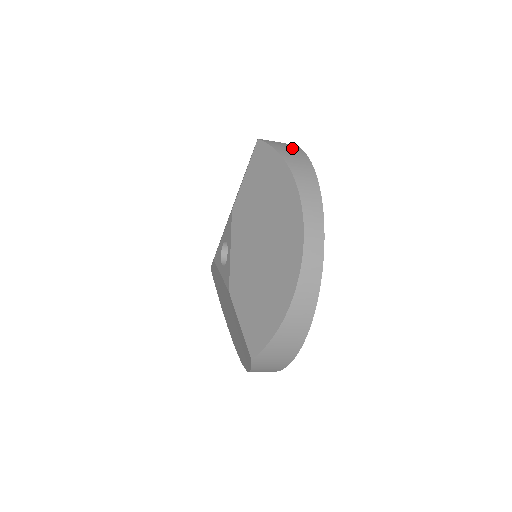
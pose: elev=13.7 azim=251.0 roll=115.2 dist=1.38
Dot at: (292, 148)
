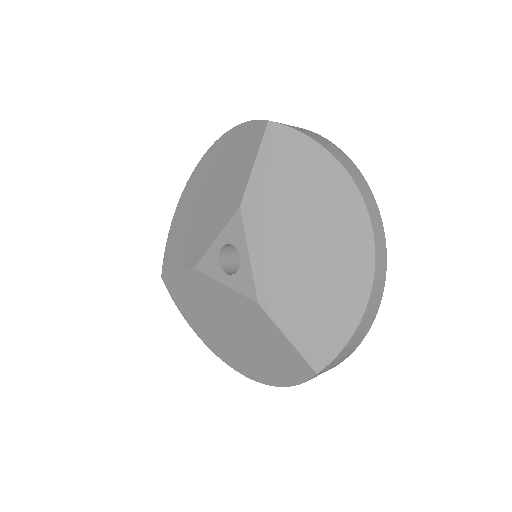
Dot at: (307, 130)
